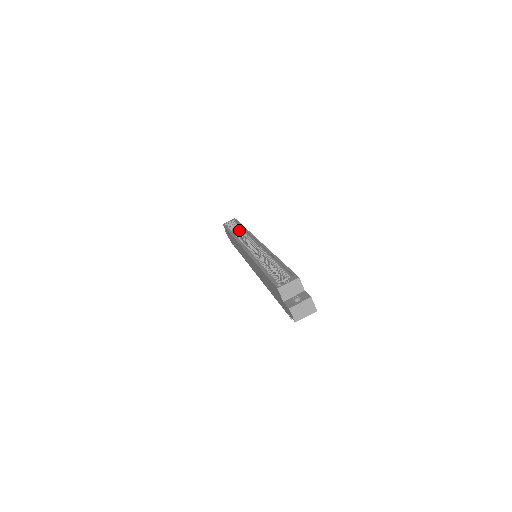
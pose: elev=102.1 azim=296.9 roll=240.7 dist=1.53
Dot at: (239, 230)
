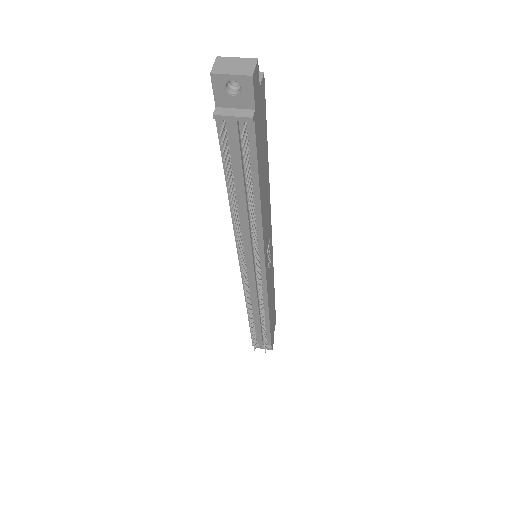
Dot at: occluded
